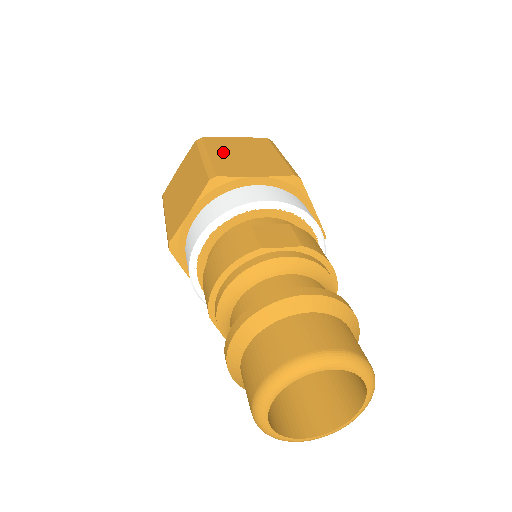
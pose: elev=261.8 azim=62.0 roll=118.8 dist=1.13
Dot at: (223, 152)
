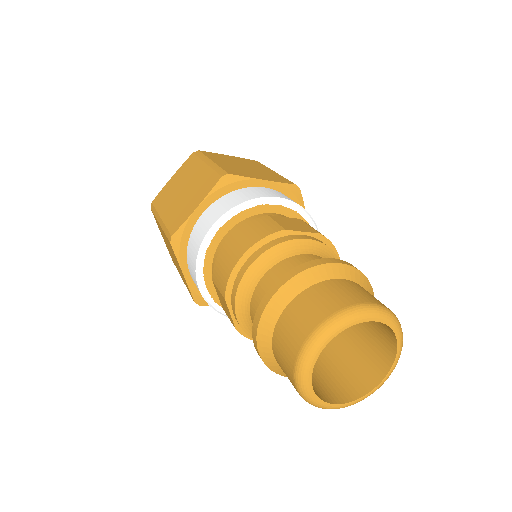
Dot at: (225, 161)
